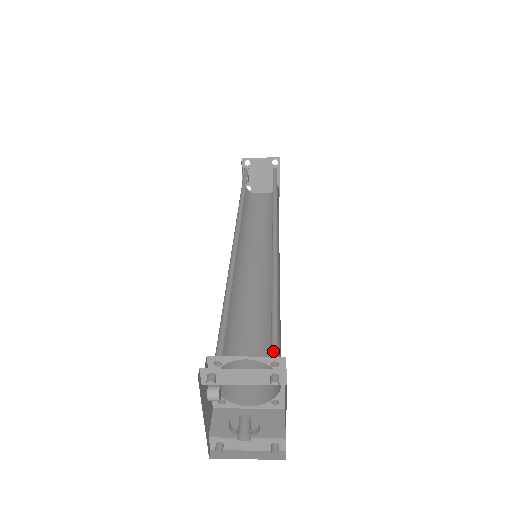
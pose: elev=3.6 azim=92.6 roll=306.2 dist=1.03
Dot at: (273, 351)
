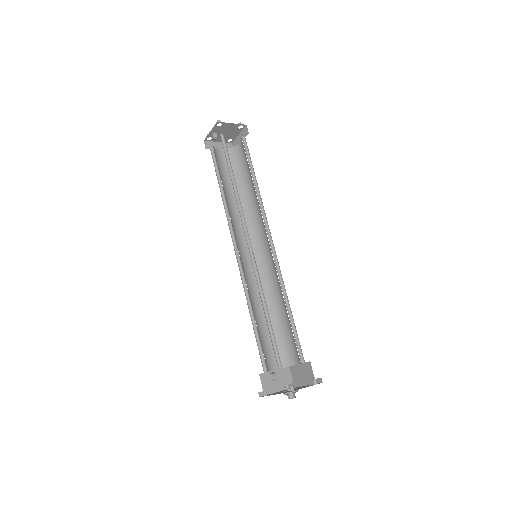
Dot at: (299, 353)
